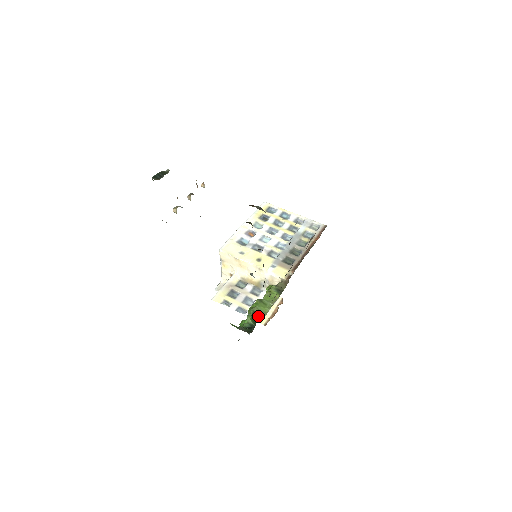
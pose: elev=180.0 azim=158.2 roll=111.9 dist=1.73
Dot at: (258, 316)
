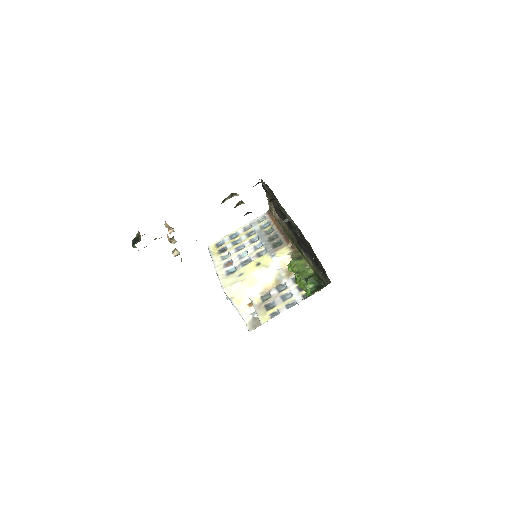
Dot at: (313, 274)
